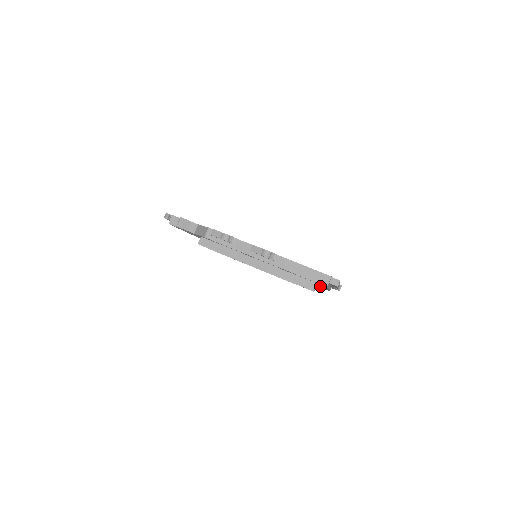
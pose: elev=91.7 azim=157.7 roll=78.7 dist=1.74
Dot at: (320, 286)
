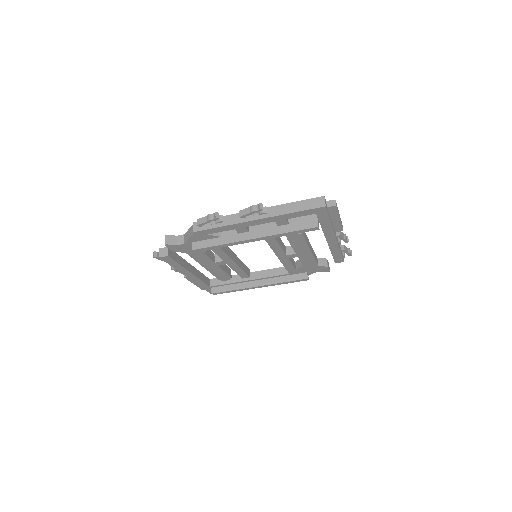
Dot at: occluded
